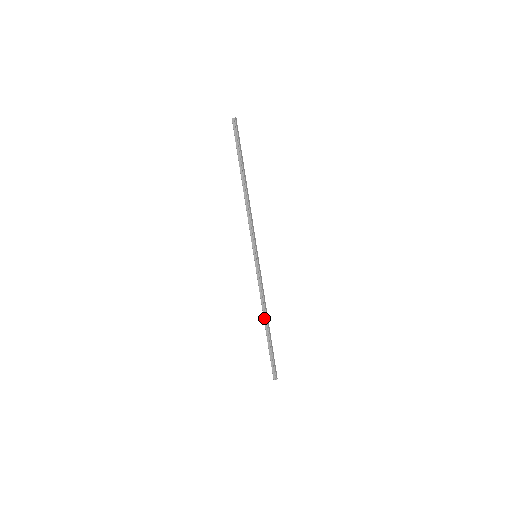
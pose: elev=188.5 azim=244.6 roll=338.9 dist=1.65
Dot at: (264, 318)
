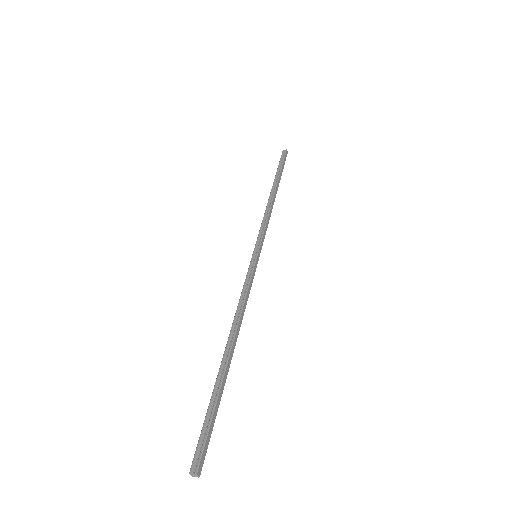
Dot at: (229, 336)
